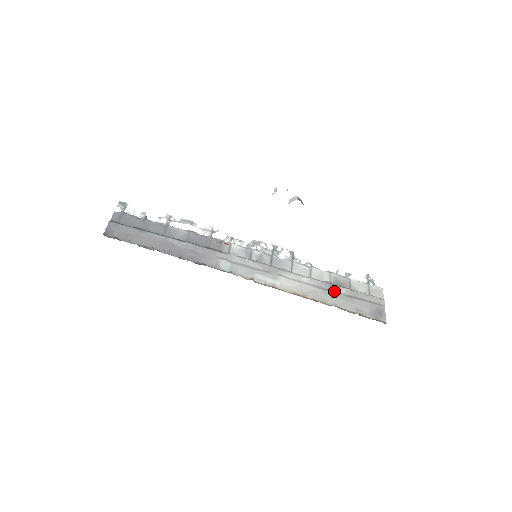
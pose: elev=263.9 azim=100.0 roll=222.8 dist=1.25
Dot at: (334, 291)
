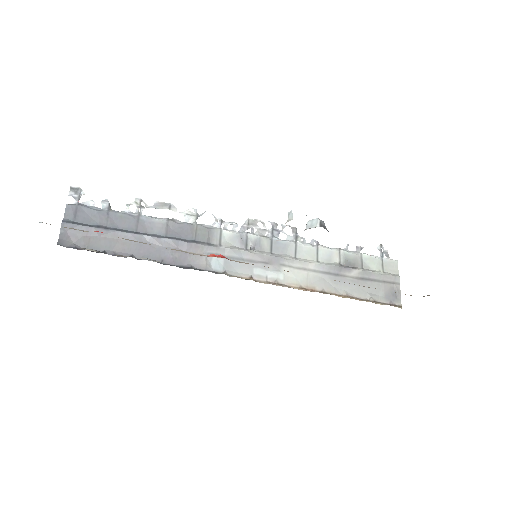
Dot at: (345, 275)
